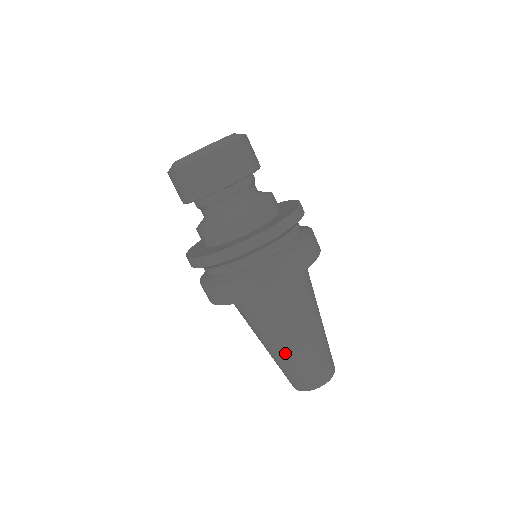
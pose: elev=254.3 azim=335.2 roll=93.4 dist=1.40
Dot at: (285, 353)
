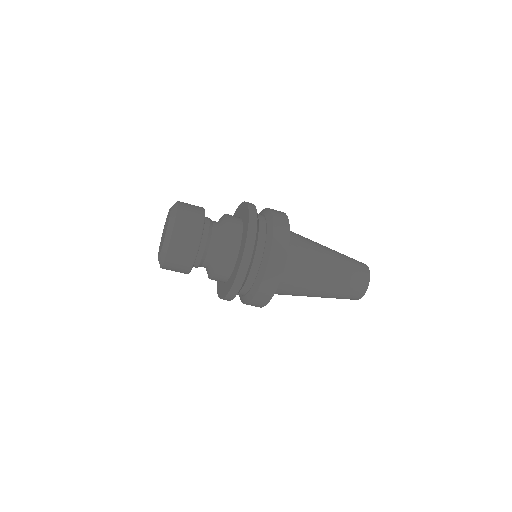
Dot at: (333, 280)
